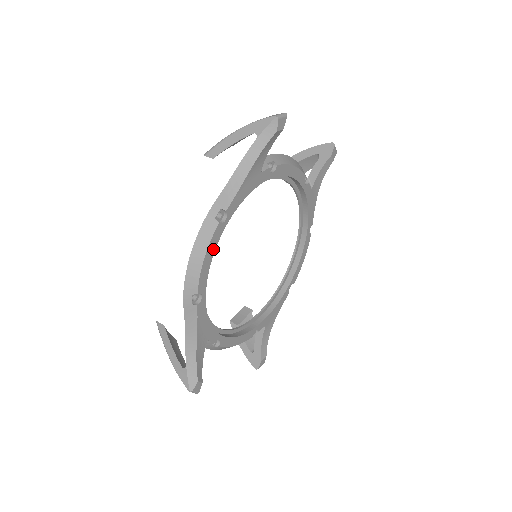
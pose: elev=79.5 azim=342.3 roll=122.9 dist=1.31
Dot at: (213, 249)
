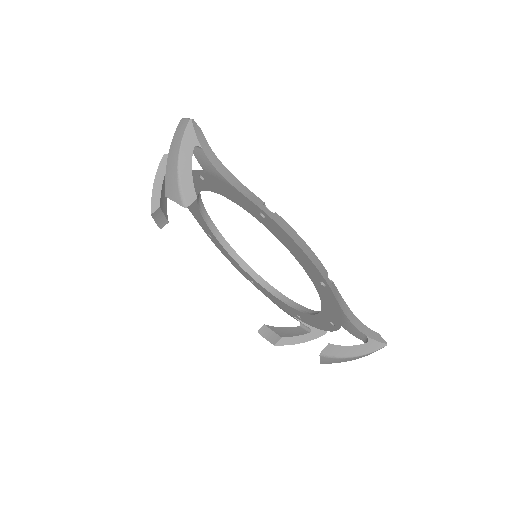
Dot at: occluded
